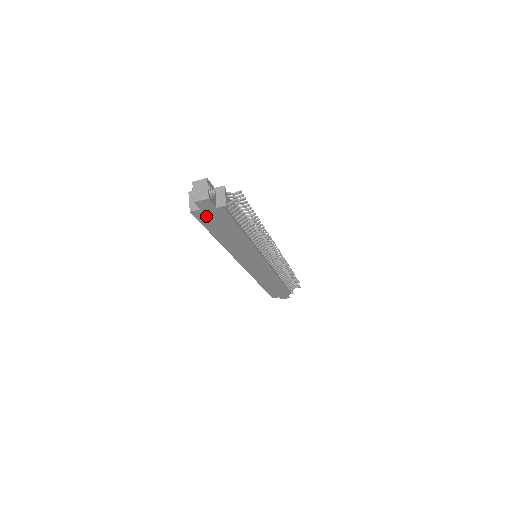
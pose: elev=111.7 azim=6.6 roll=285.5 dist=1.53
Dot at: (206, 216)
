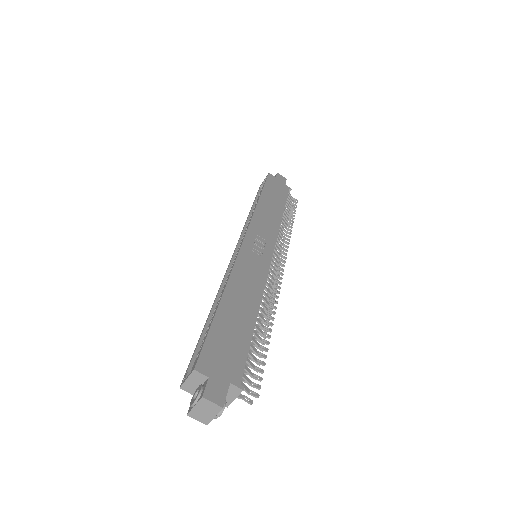
Dot at: occluded
